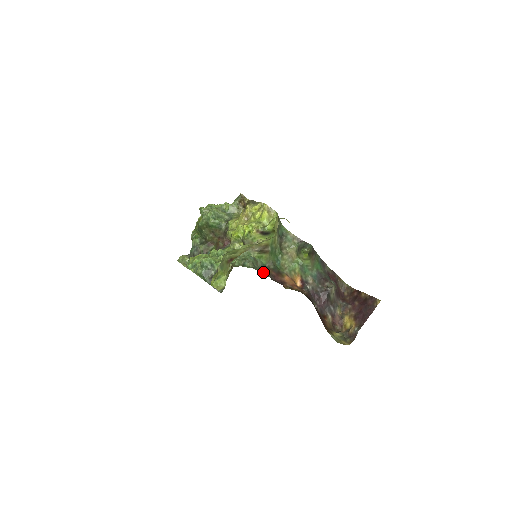
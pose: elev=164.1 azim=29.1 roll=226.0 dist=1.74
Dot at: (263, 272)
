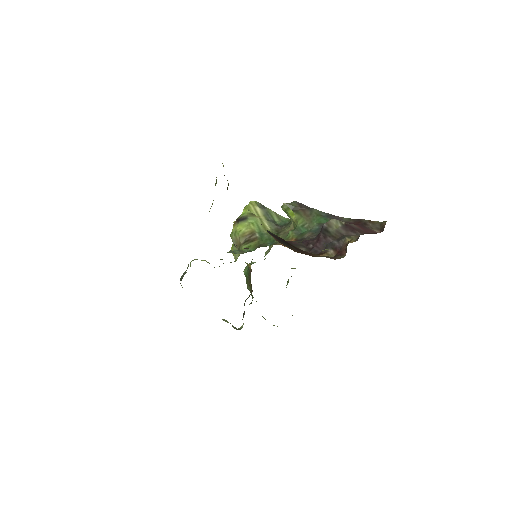
Dot at: occluded
